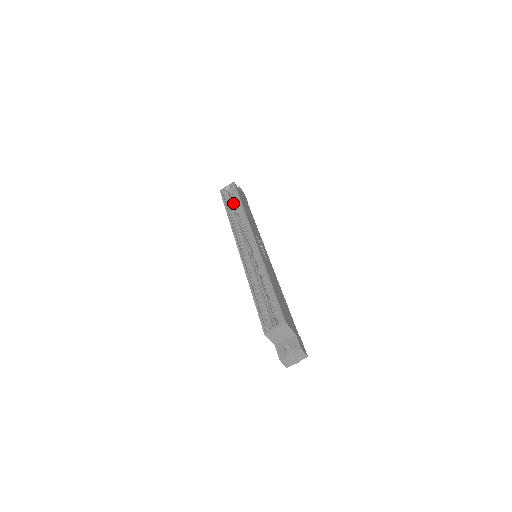
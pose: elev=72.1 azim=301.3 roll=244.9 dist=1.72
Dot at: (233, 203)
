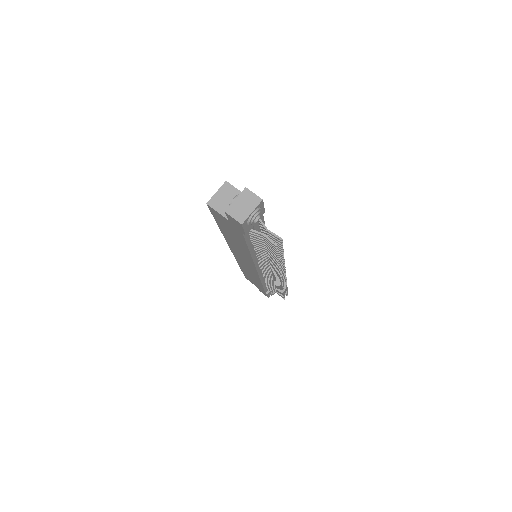
Dot at: occluded
